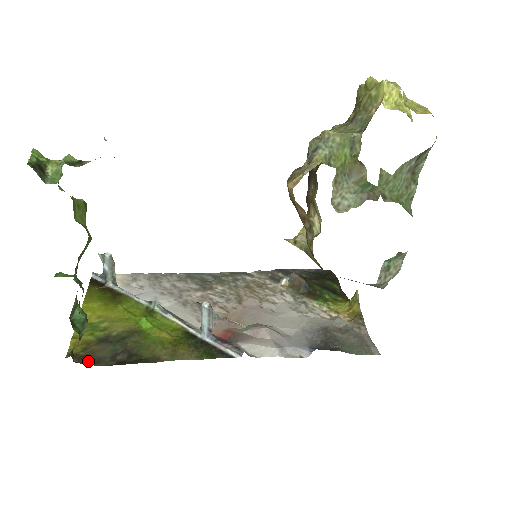
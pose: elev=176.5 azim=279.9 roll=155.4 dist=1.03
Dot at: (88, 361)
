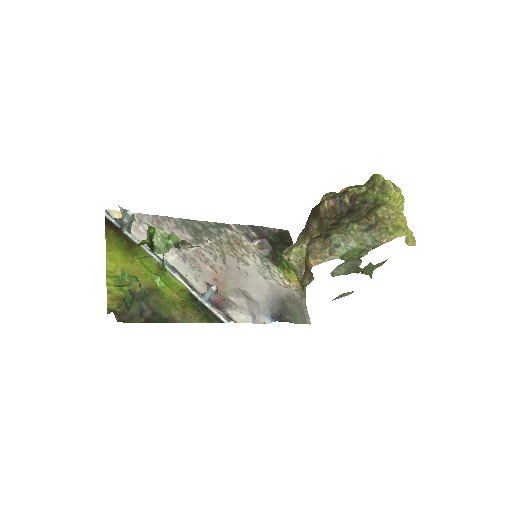
Dot at: (125, 318)
